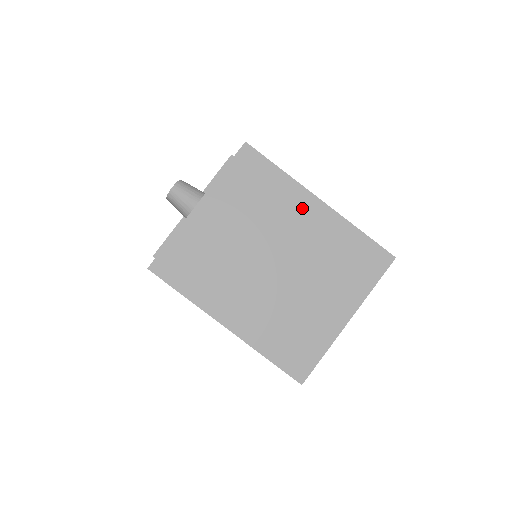
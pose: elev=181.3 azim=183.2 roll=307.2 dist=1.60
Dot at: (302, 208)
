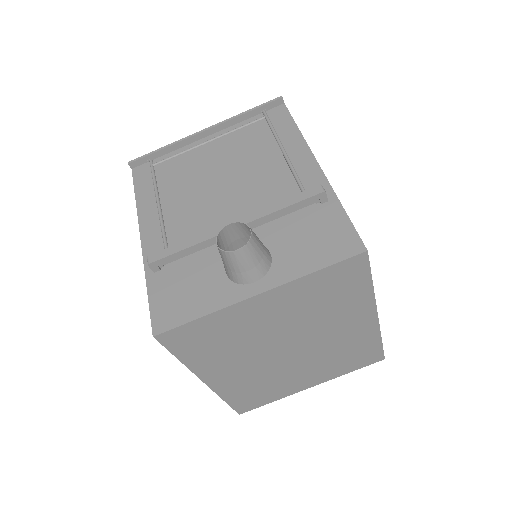
Dot at: (356, 318)
